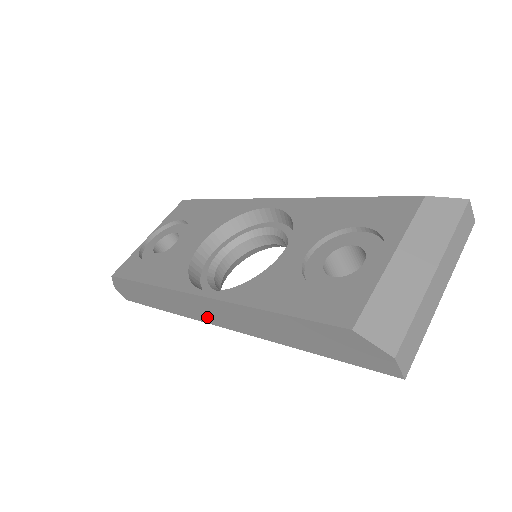
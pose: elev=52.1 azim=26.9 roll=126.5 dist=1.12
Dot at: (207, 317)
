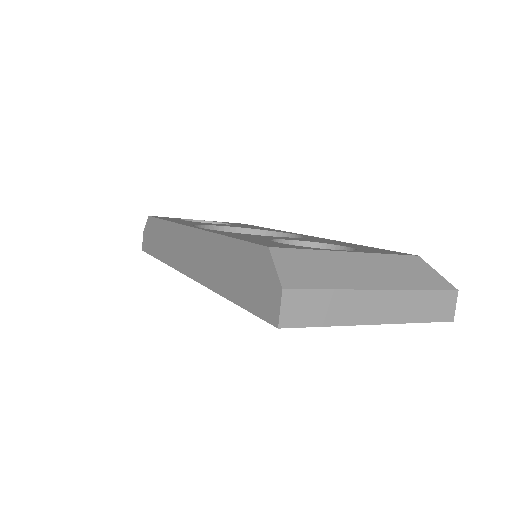
Dot at: (181, 260)
